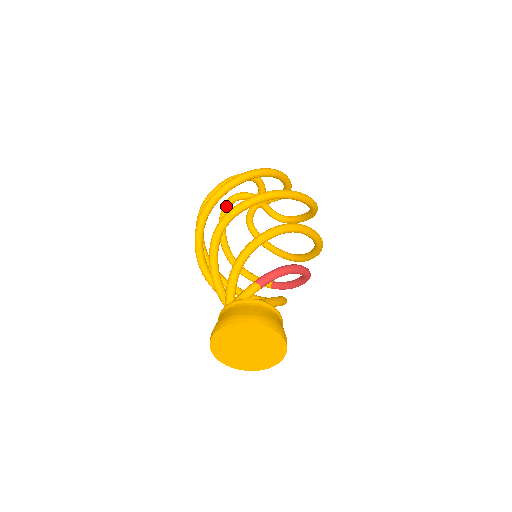
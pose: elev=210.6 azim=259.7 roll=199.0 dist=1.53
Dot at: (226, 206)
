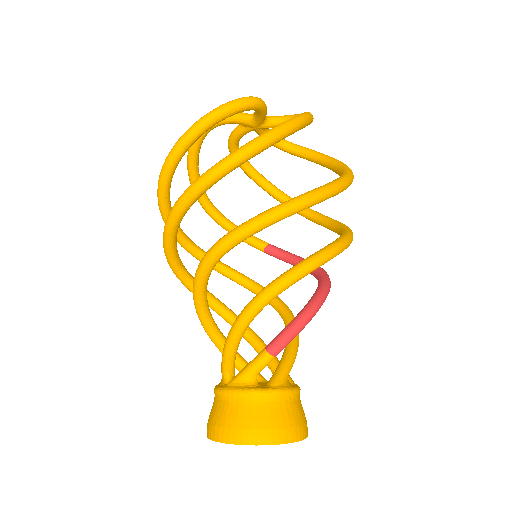
Dot at: occluded
